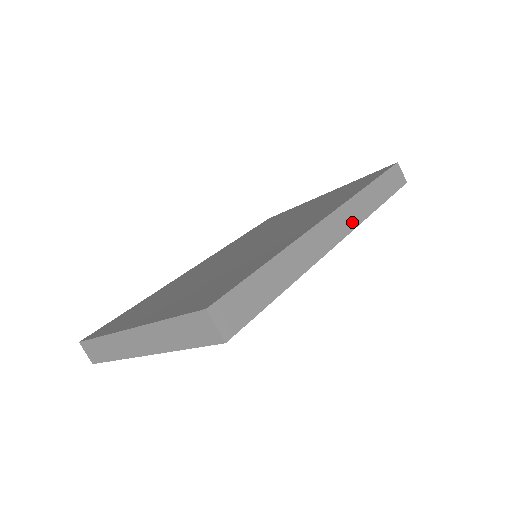
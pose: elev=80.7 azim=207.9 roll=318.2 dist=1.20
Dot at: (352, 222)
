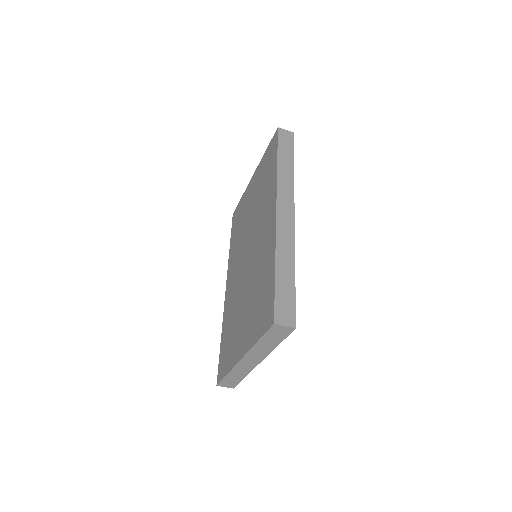
Dot at: (290, 198)
